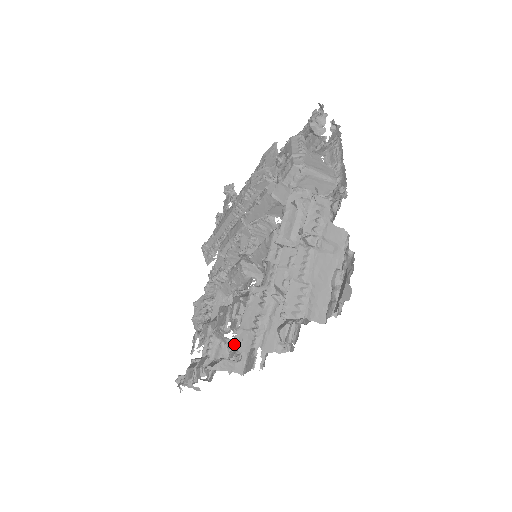
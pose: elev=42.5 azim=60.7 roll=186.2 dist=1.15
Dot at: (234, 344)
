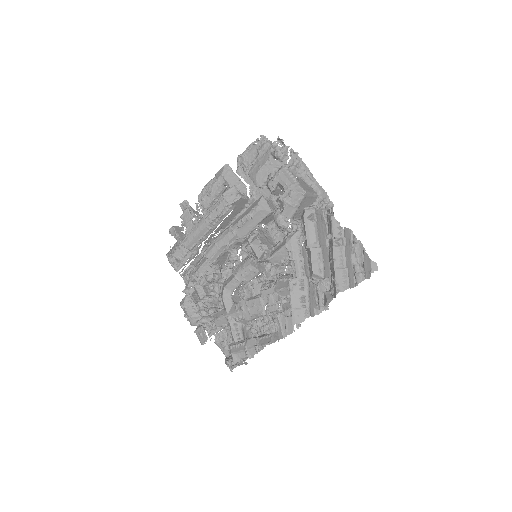
Dot at: (293, 321)
